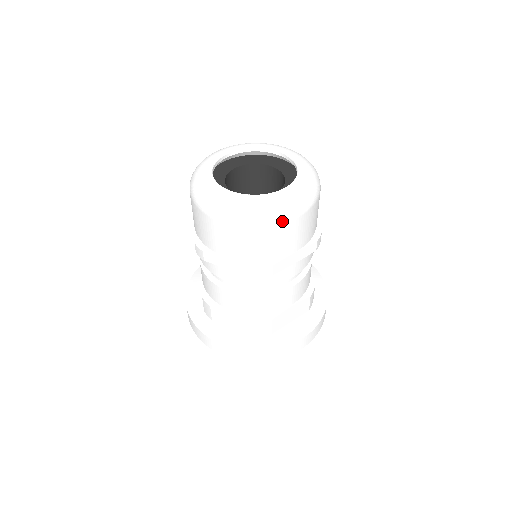
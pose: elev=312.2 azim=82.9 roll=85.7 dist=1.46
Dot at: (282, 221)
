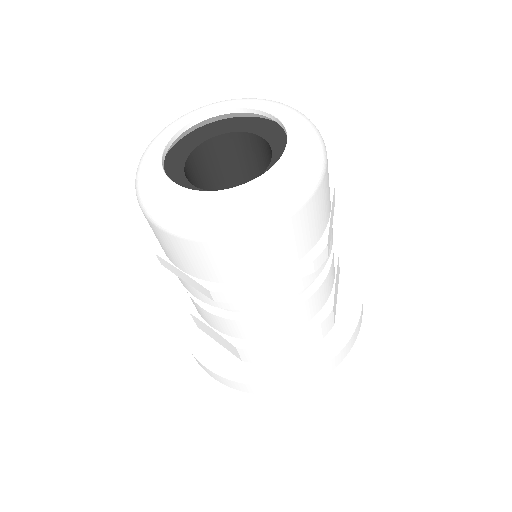
Dot at: (232, 236)
